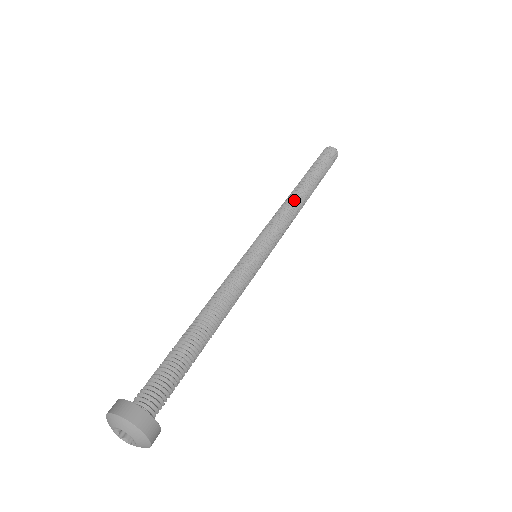
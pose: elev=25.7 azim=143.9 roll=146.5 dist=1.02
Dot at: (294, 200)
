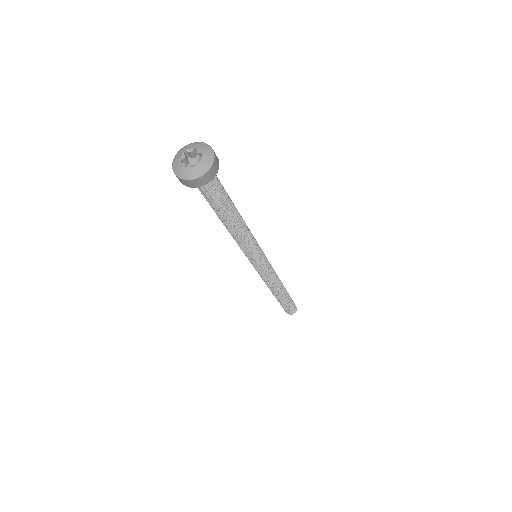
Dot at: occluded
